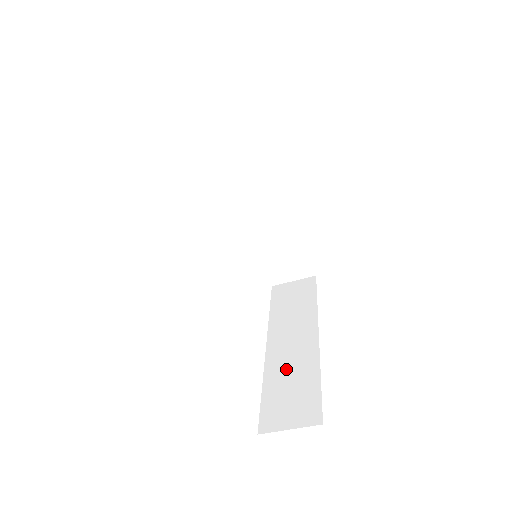
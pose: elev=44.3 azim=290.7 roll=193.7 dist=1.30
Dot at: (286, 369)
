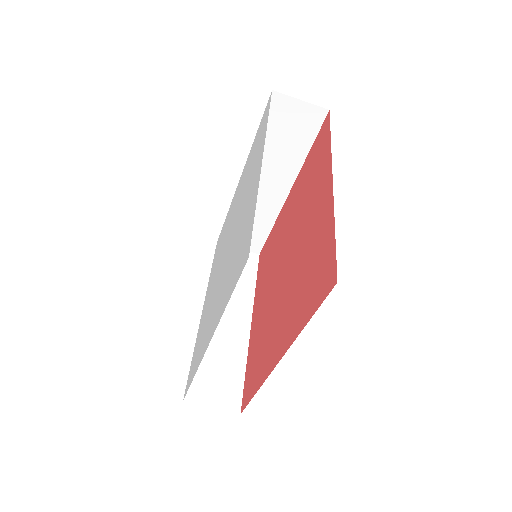
Dot at: (218, 345)
